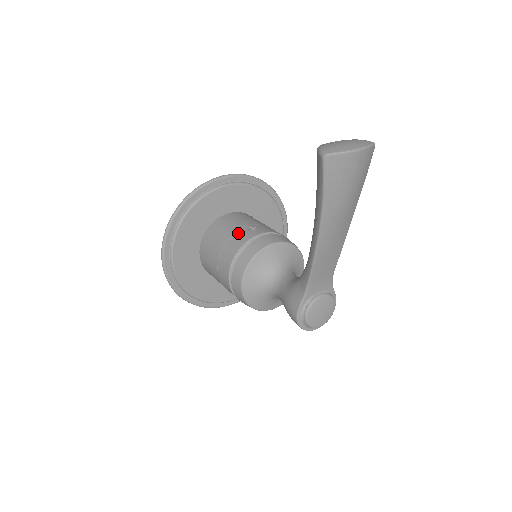
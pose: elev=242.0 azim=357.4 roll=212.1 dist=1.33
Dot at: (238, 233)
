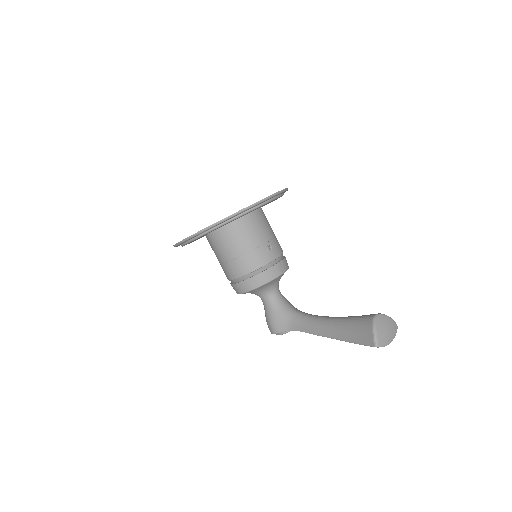
Dot at: (259, 250)
